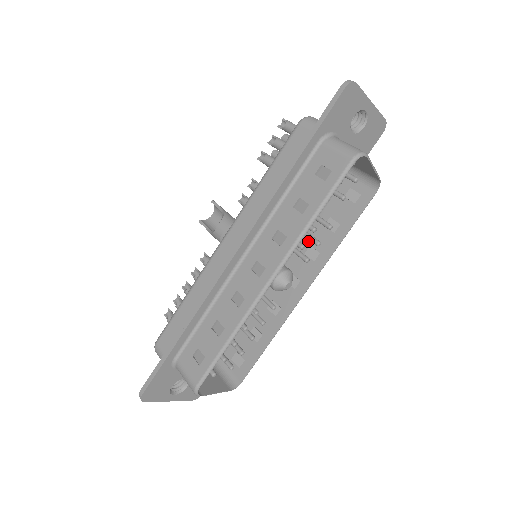
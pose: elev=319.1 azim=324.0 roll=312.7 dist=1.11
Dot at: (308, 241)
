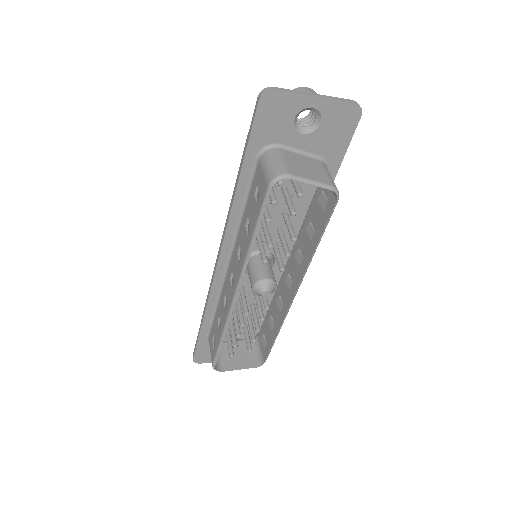
Dot at: (298, 243)
